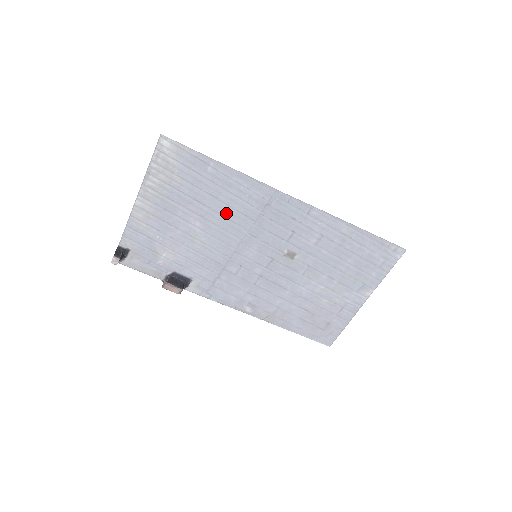
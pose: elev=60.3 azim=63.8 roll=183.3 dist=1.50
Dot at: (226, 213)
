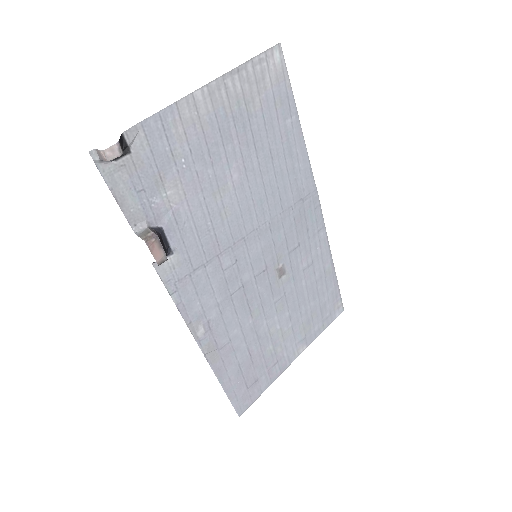
Dot at: (268, 183)
